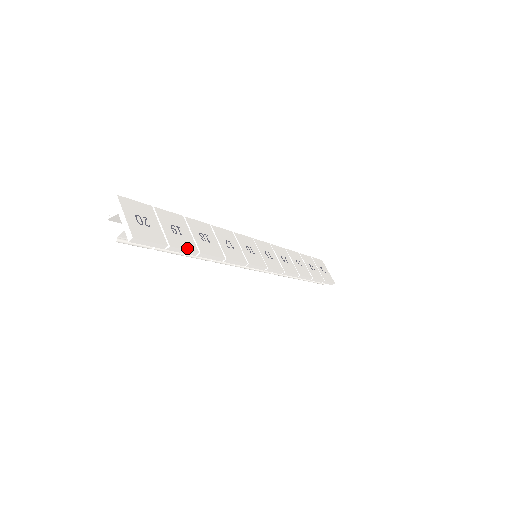
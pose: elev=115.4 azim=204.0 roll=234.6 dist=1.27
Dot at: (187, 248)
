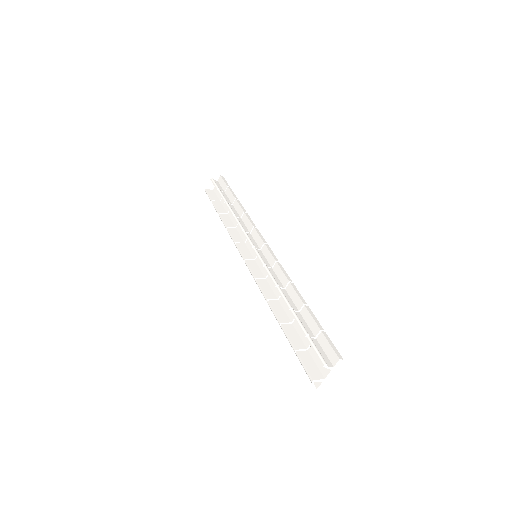
Dot at: occluded
